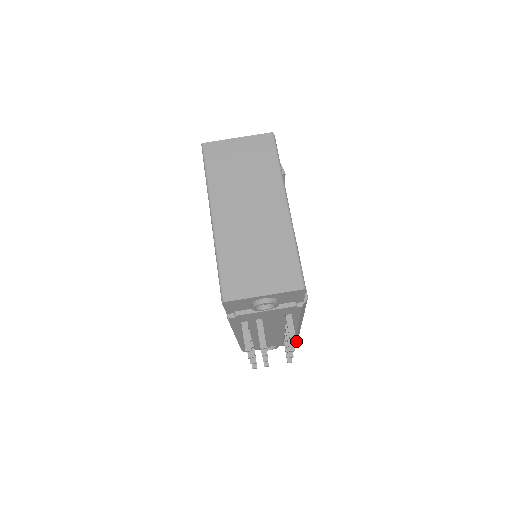
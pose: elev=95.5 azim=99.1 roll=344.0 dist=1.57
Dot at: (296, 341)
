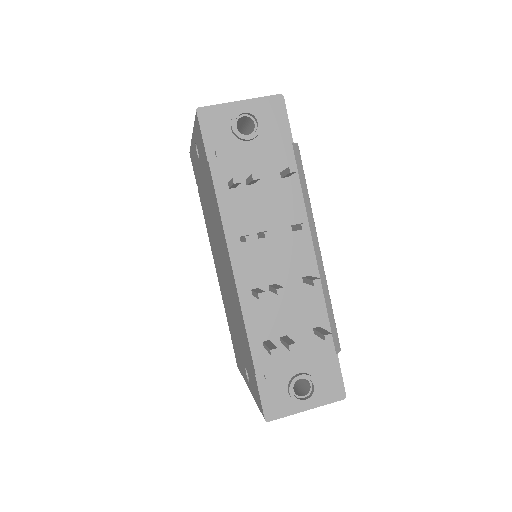
Dot at: (295, 166)
